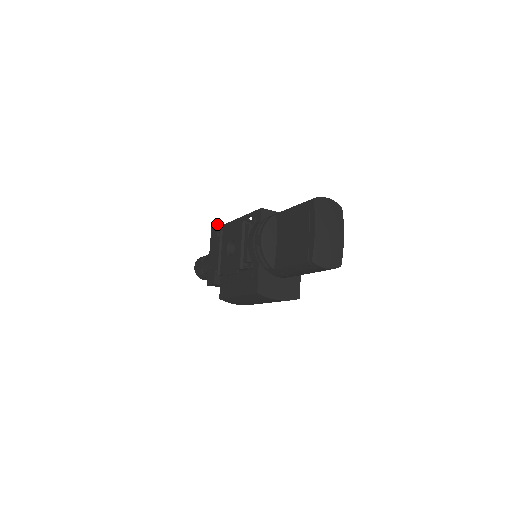
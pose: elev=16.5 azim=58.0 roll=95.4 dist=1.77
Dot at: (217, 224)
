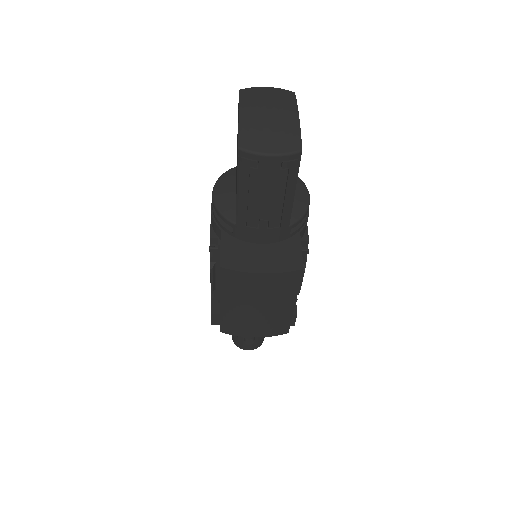
Dot at: occluded
